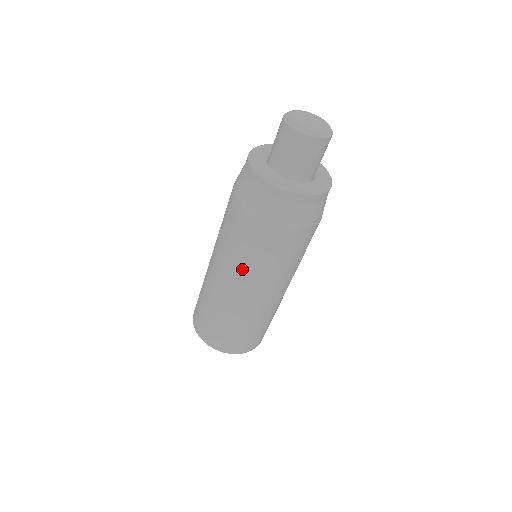
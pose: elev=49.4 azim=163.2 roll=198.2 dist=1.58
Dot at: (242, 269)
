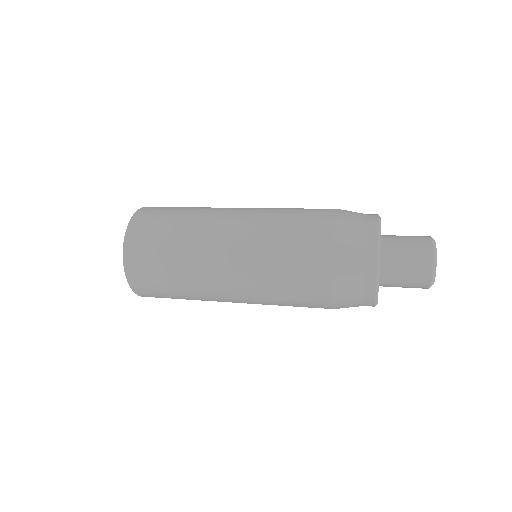
Dot at: (259, 271)
